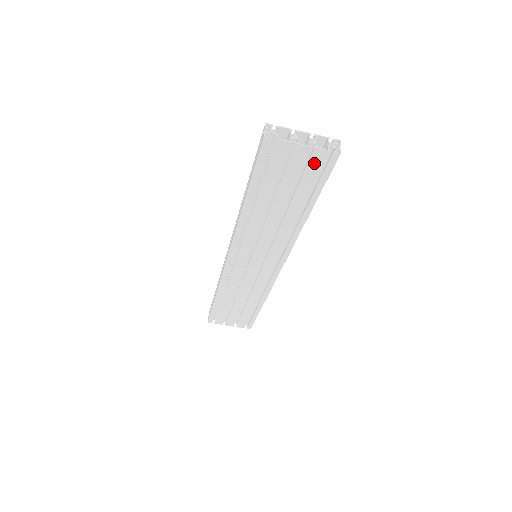
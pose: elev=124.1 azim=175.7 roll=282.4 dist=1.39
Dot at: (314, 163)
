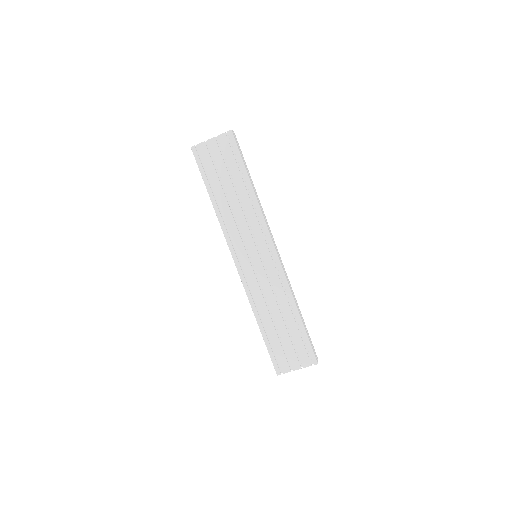
Dot at: (224, 146)
